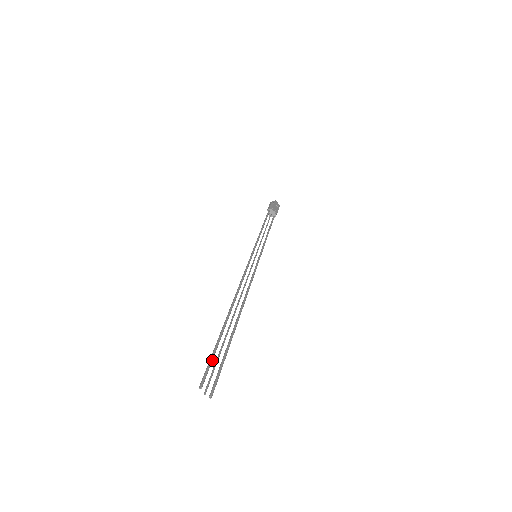
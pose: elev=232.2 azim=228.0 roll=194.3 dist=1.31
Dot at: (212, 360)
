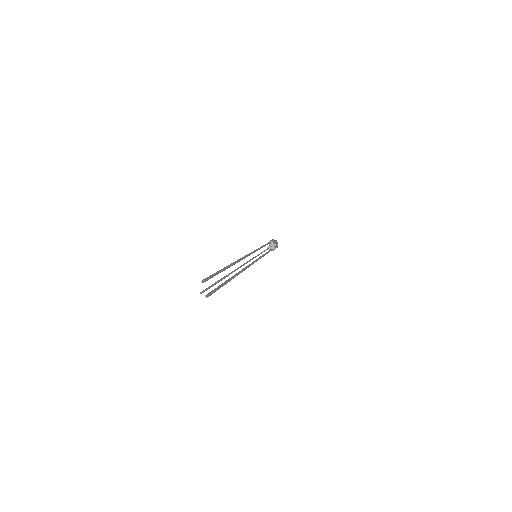
Dot at: (215, 275)
